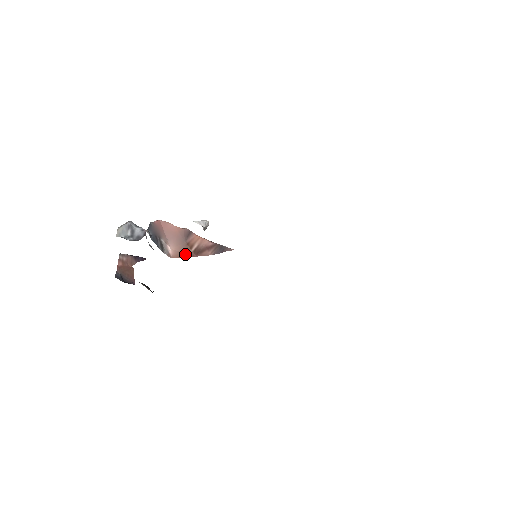
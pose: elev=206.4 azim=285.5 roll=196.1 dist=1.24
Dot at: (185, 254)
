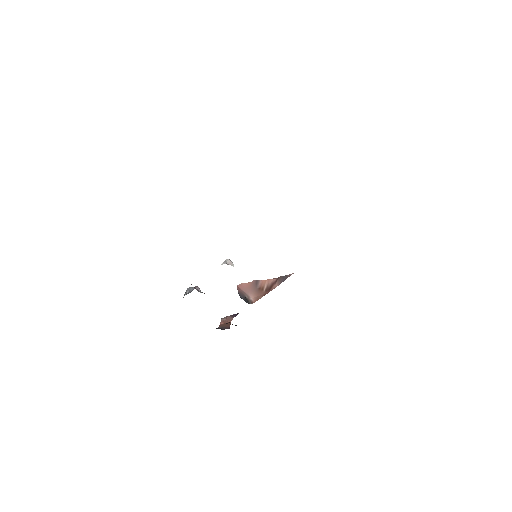
Dot at: (261, 296)
